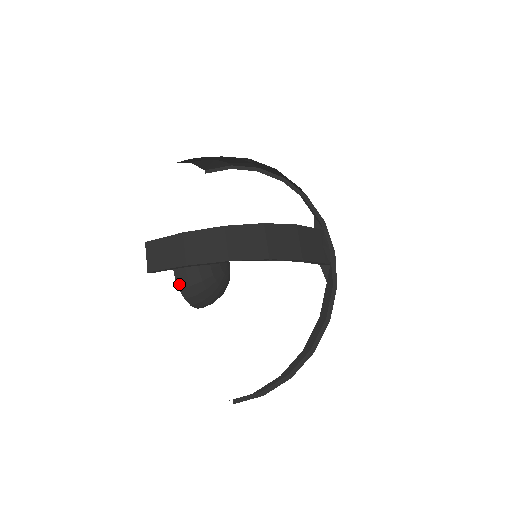
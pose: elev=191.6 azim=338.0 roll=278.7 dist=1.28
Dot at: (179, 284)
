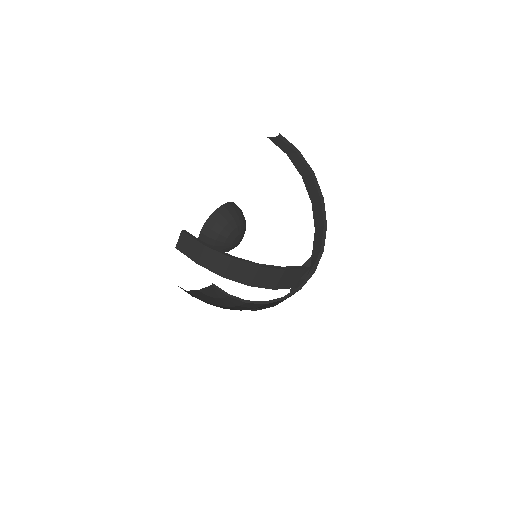
Dot at: occluded
